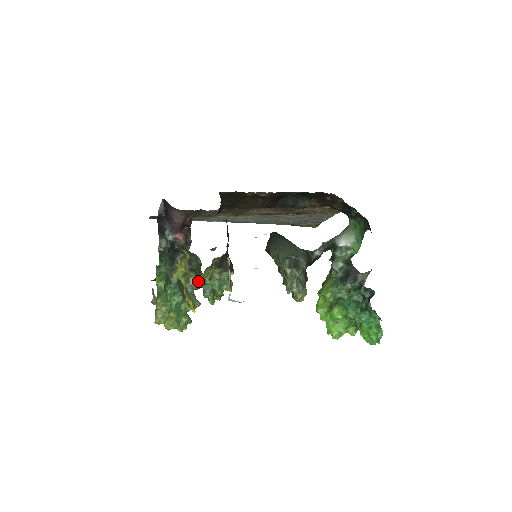
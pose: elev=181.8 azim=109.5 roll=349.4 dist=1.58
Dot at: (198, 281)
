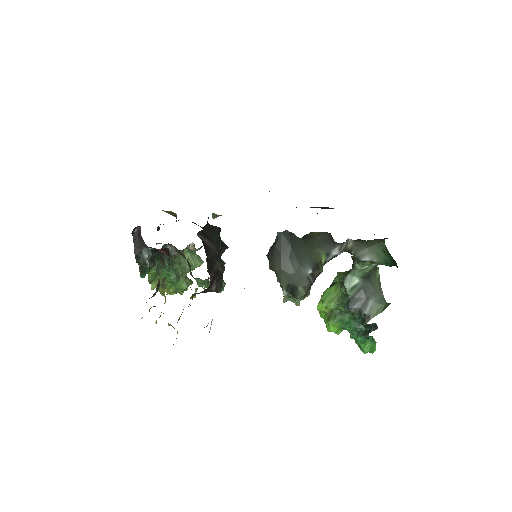
Dot at: (190, 274)
